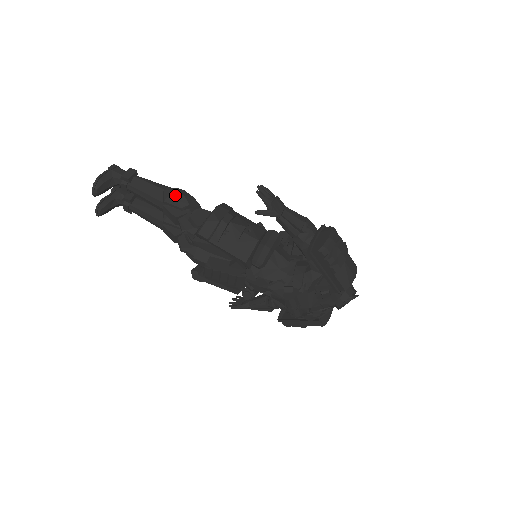
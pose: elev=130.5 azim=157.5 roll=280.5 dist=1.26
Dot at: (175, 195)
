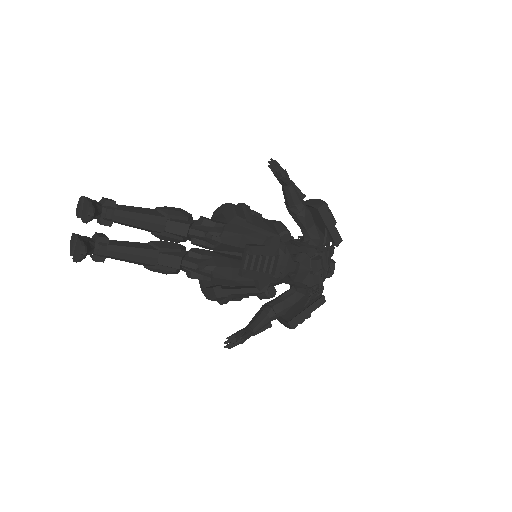
Dot at: (173, 208)
